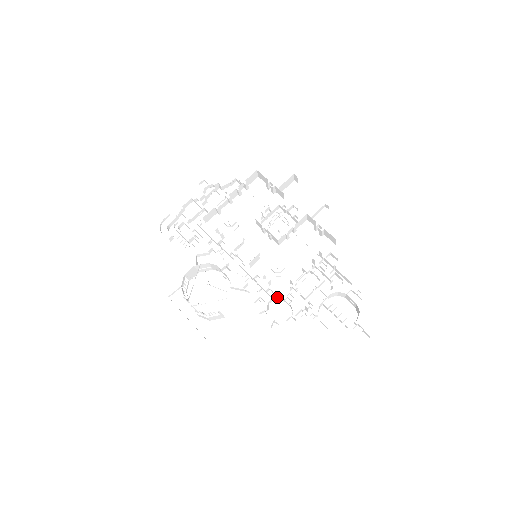
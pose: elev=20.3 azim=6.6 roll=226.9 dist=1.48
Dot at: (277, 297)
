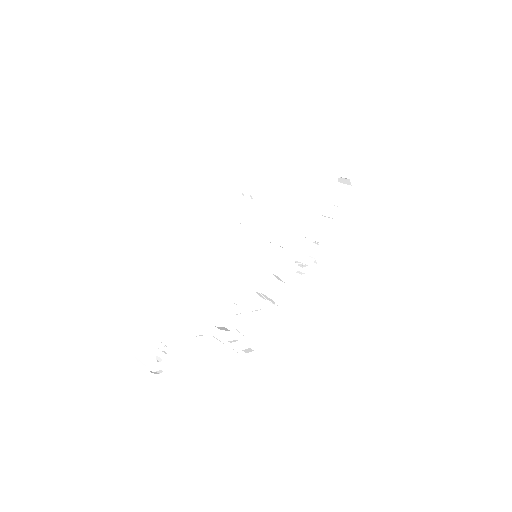
Dot at: occluded
